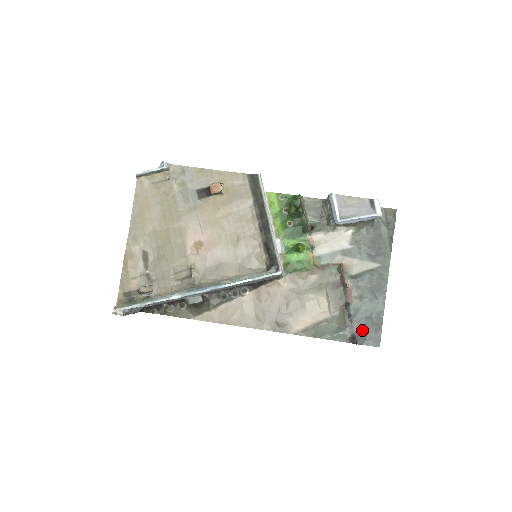
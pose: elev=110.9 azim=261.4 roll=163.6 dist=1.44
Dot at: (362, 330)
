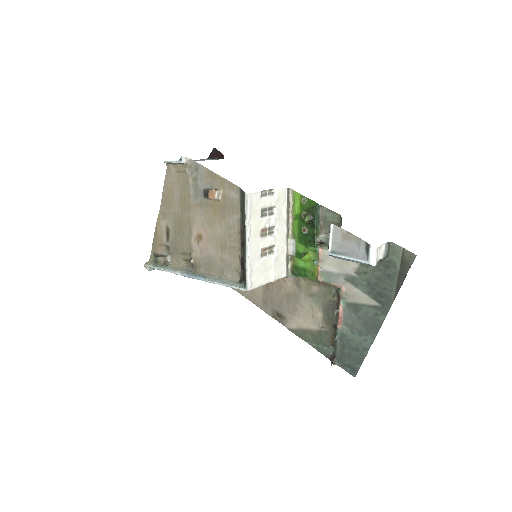
Dot at: (343, 355)
